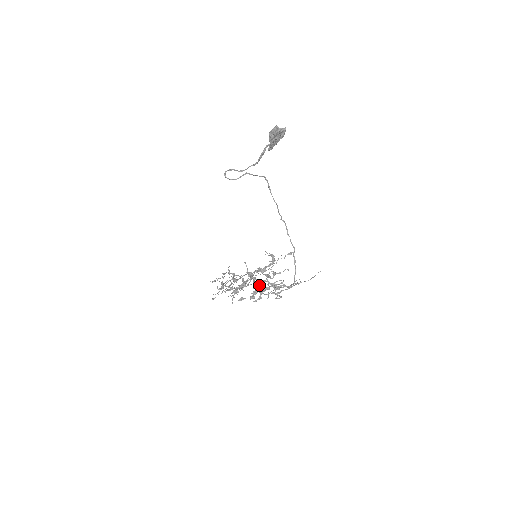
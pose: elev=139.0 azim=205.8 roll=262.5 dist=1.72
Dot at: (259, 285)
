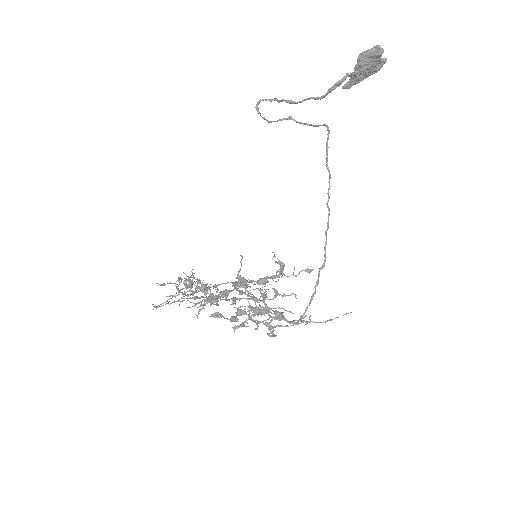
Dot at: occluded
